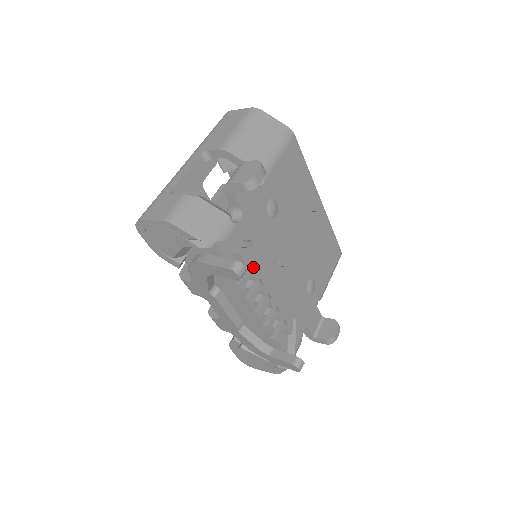
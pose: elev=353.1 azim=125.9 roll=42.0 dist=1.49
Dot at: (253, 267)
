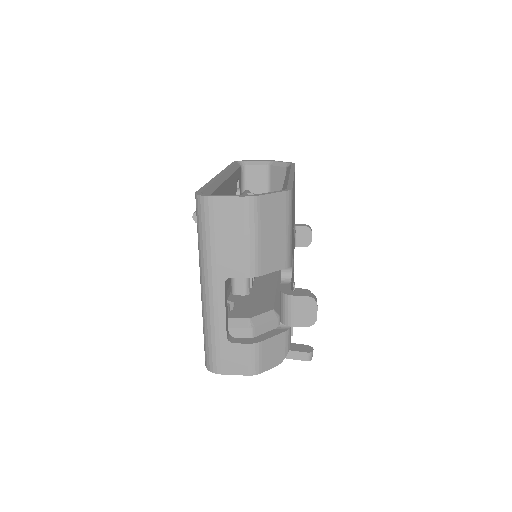
Dot at: occluded
